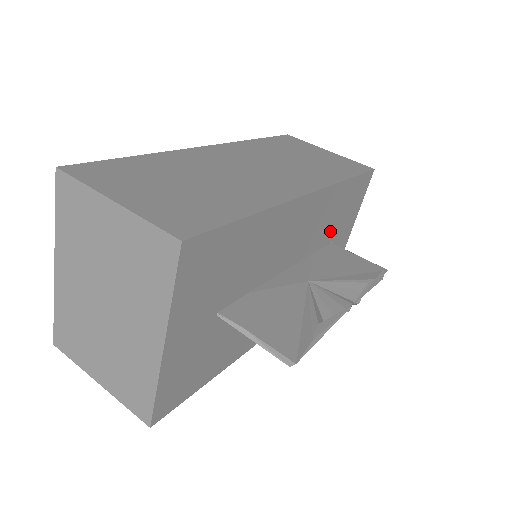
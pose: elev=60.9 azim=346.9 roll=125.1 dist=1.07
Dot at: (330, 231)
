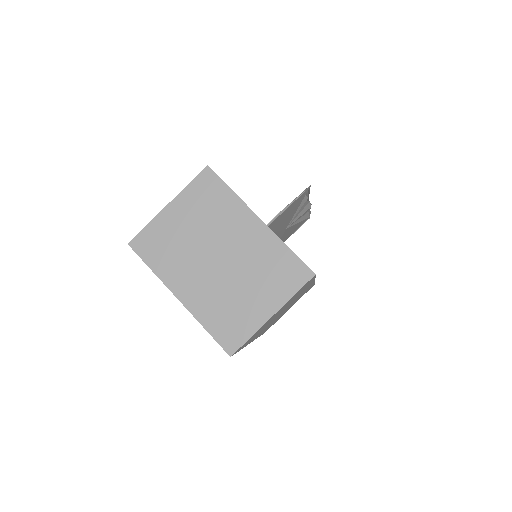
Dot at: occluded
